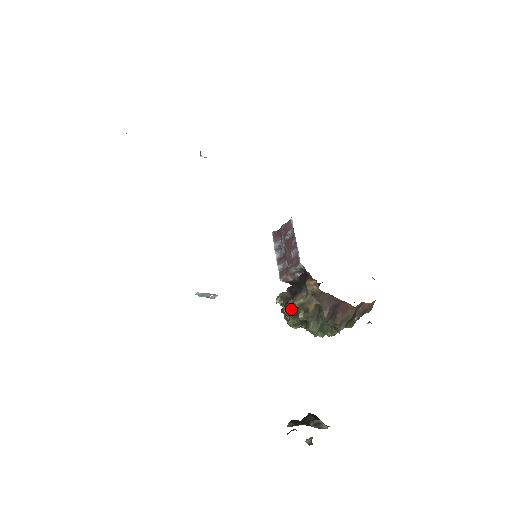
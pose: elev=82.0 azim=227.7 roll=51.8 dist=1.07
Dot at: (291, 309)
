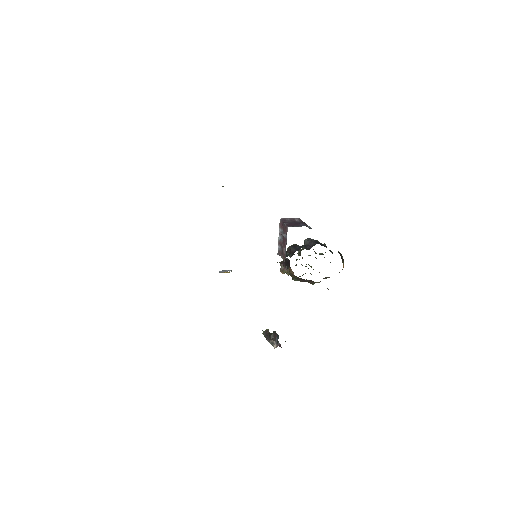
Dot at: (282, 271)
